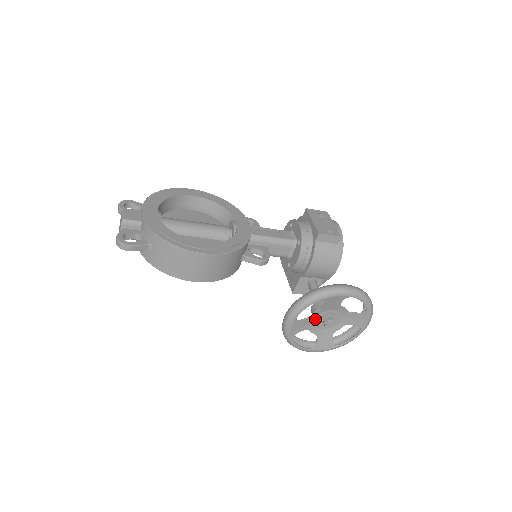
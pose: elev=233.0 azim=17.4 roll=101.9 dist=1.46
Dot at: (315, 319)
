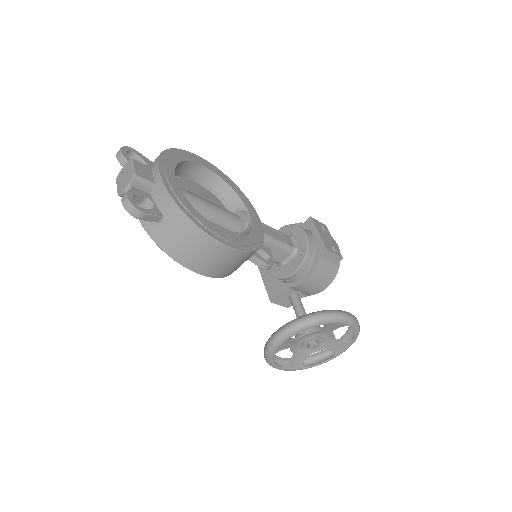
Dot at: (302, 339)
